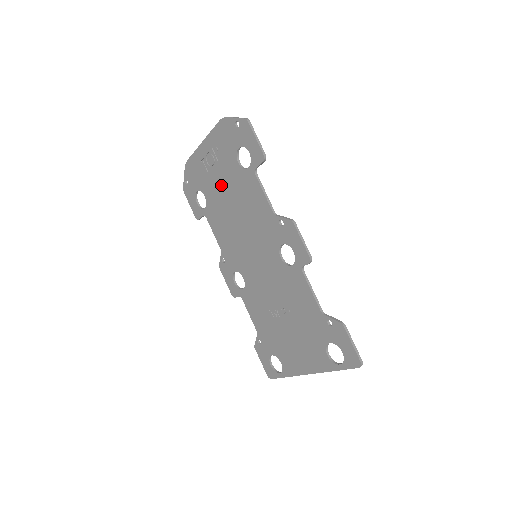
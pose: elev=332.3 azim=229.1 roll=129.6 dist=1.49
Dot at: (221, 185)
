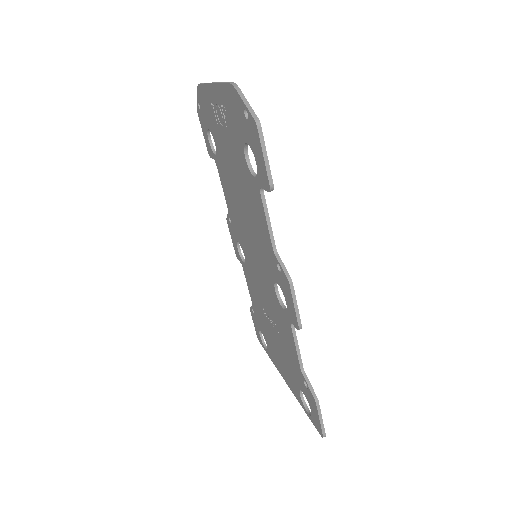
Dot at: (229, 155)
